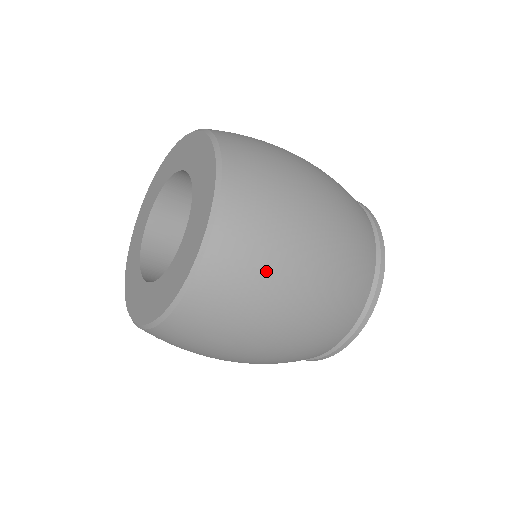
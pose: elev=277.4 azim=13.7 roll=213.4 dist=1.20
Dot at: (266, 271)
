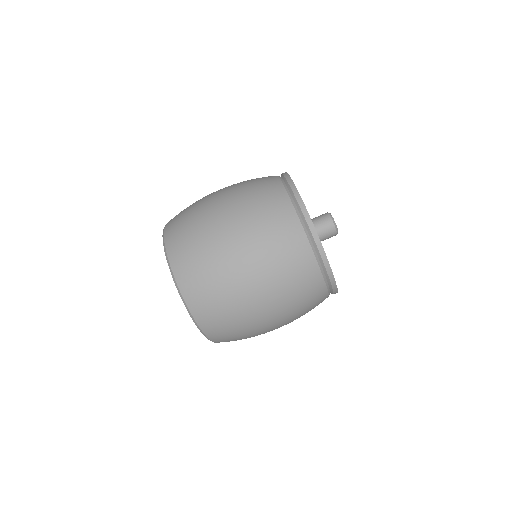
Dot at: (199, 239)
